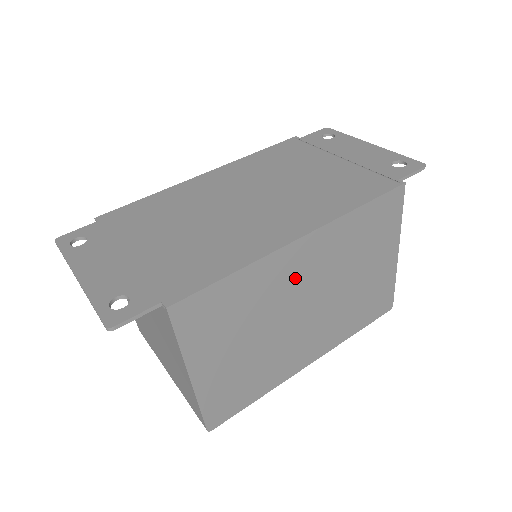
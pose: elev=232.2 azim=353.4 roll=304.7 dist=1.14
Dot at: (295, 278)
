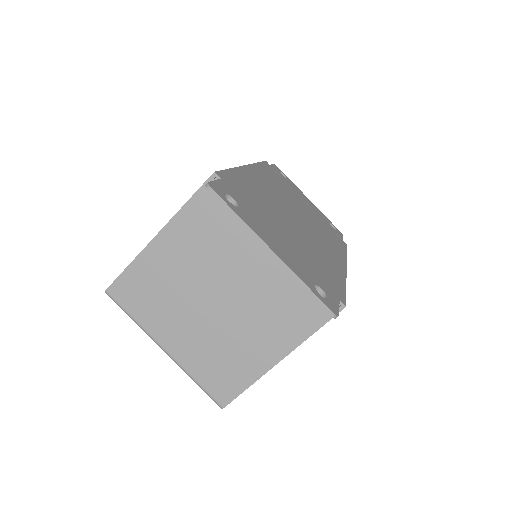
Dot at: occluded
